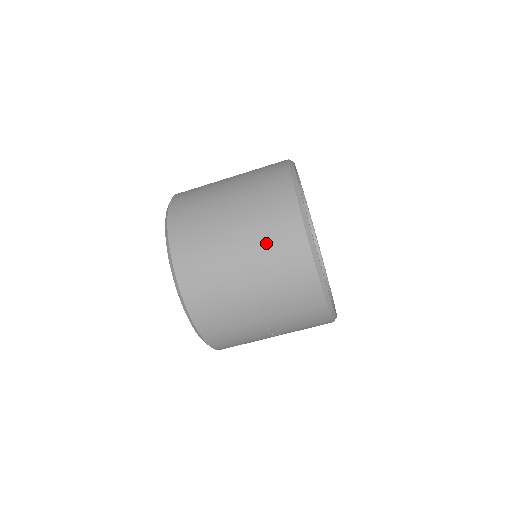
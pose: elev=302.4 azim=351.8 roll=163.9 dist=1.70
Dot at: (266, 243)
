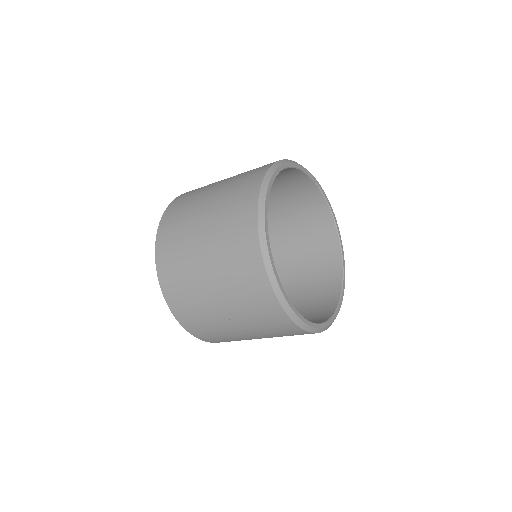
Dot at: (226, 250)
